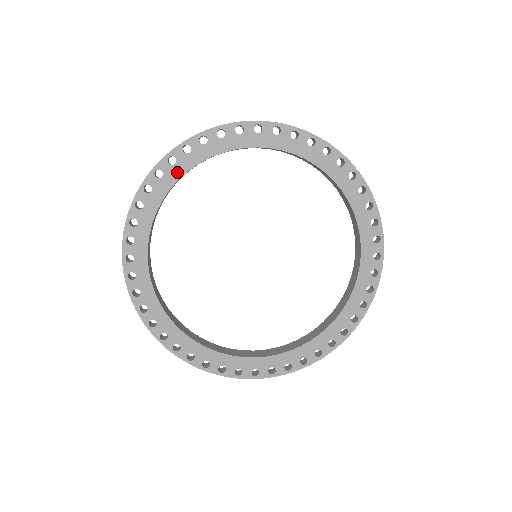
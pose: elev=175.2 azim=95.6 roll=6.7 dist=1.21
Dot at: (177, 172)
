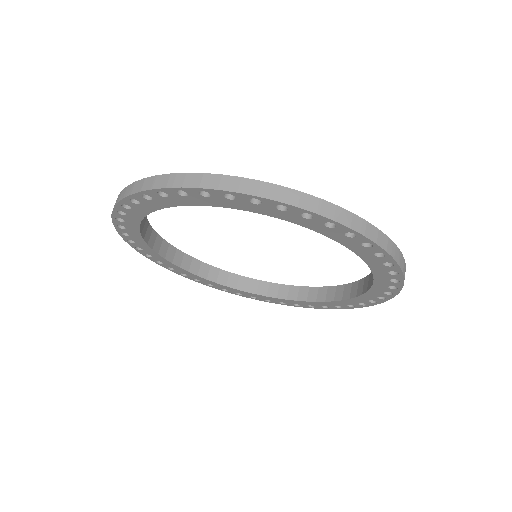
Dot at: (145, 209)
